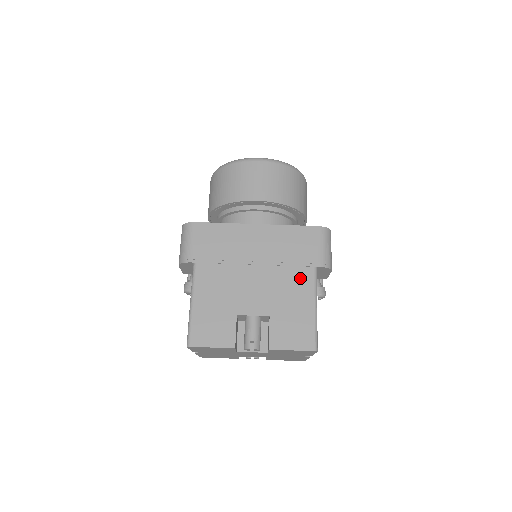
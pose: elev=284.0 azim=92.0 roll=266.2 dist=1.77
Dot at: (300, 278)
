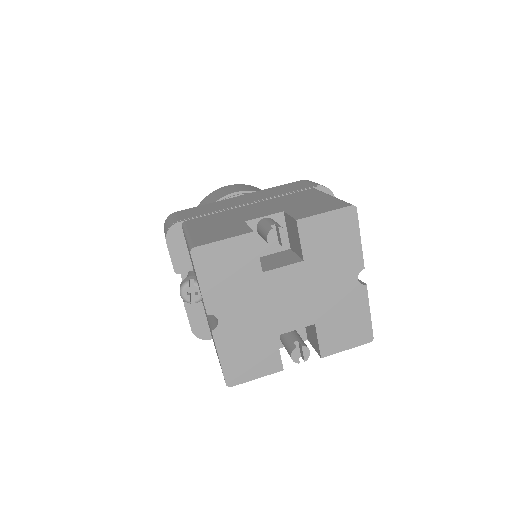
Dot at: (302, 194)
